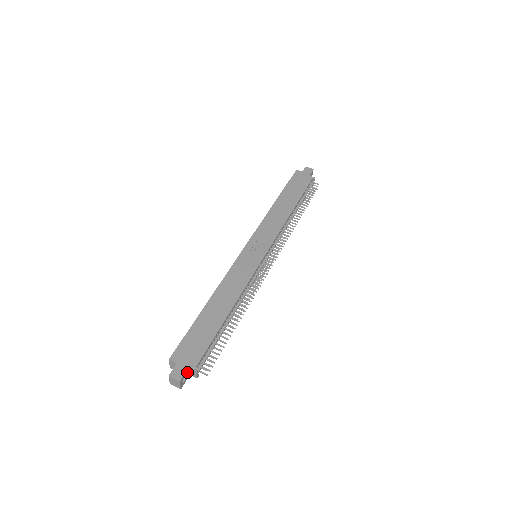
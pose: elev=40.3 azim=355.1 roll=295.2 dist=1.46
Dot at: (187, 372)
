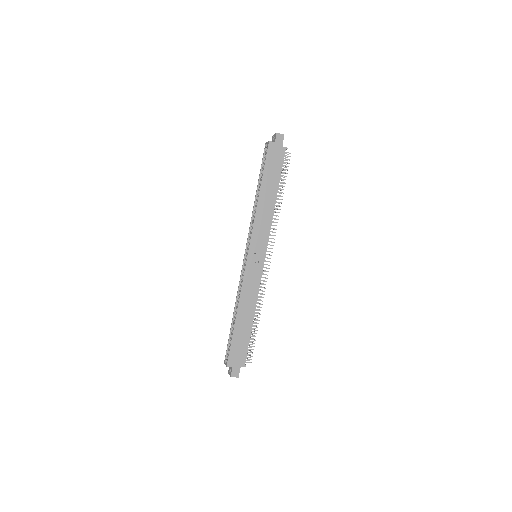
Dot at: (239, 368)
